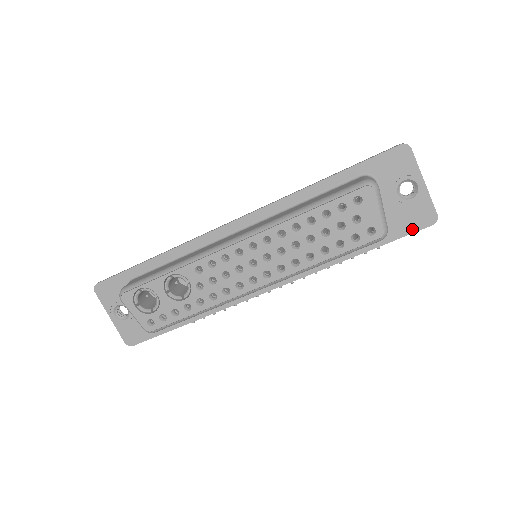
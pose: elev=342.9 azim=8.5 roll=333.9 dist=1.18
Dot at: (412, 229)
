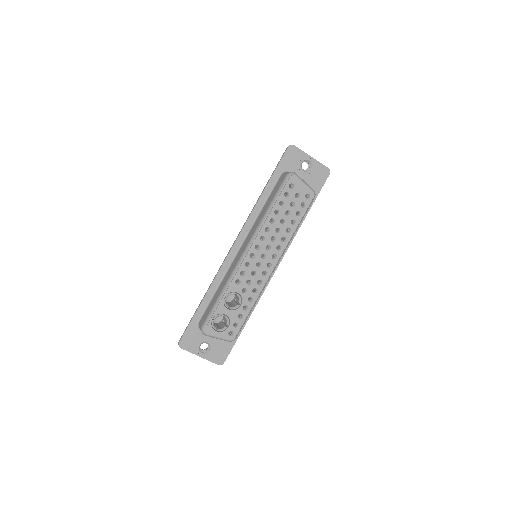
Dot at: (322, 183)
